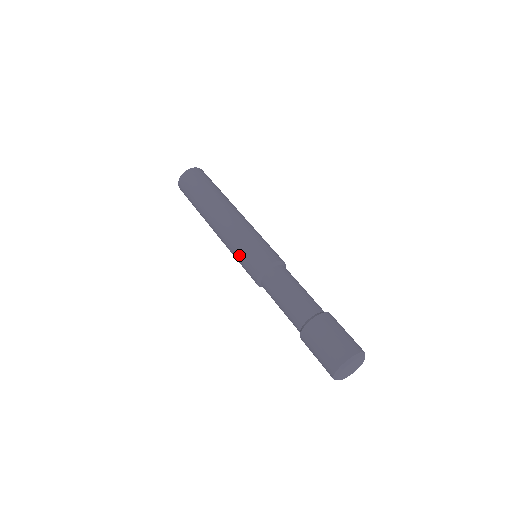
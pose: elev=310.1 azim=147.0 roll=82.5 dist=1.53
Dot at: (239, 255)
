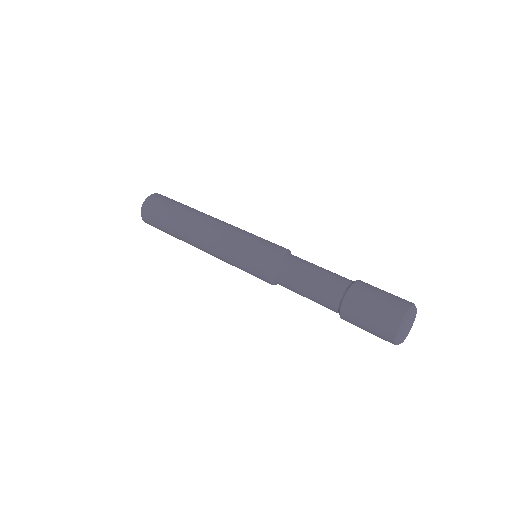
Dot at: (239, 258)
